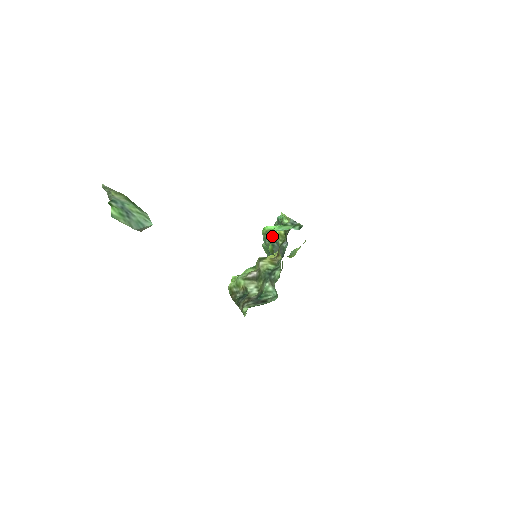
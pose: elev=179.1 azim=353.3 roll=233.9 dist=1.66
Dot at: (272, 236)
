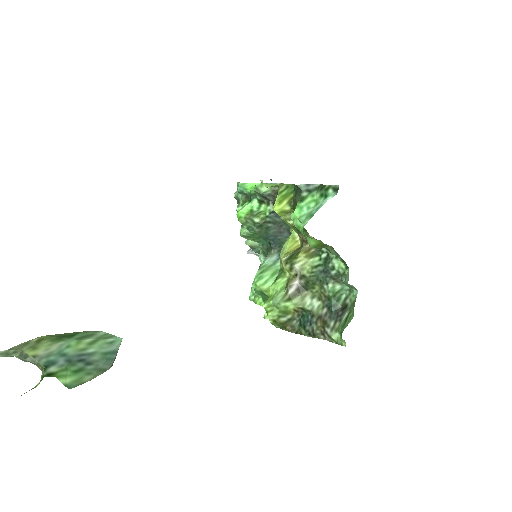
Dot at: (259, 219)
